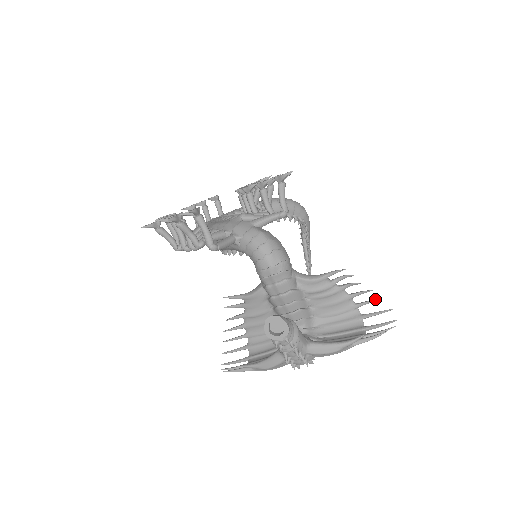
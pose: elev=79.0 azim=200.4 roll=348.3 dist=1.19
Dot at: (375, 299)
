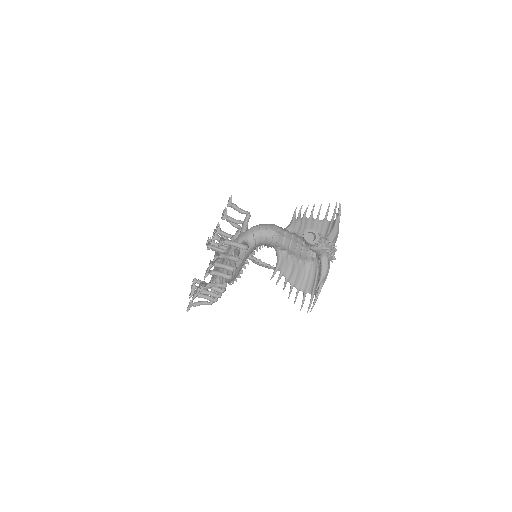
Dot at: (320, 208)
